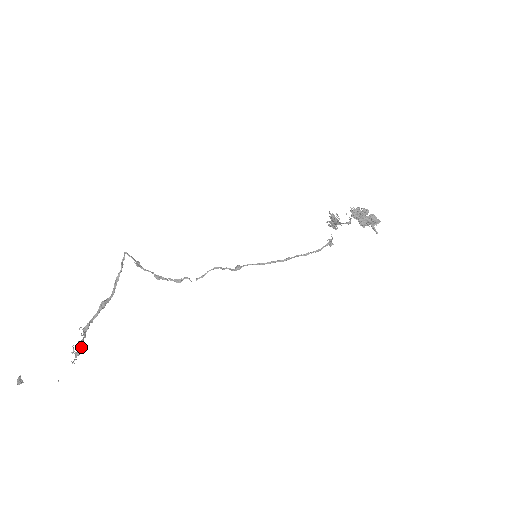
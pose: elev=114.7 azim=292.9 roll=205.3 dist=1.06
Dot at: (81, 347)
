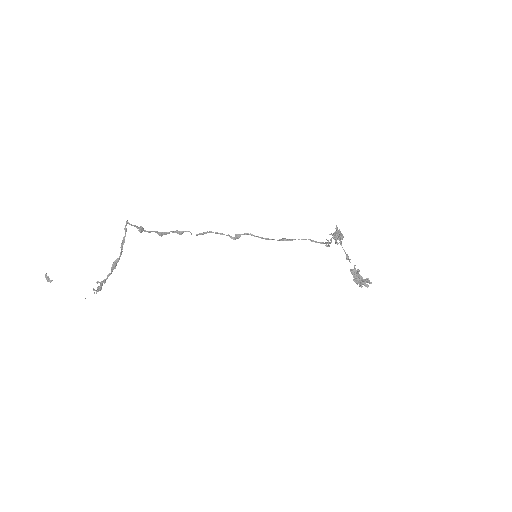
Dot at: occluded
